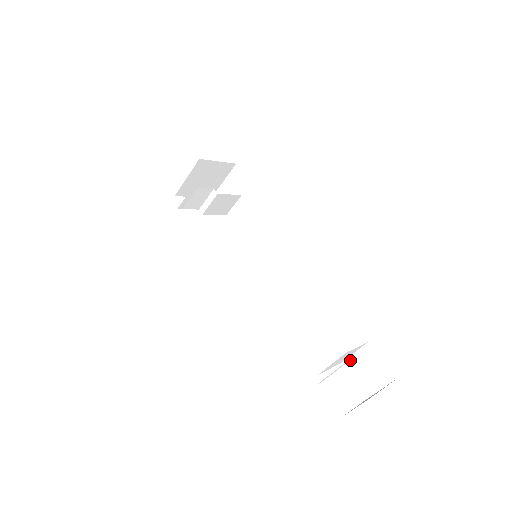
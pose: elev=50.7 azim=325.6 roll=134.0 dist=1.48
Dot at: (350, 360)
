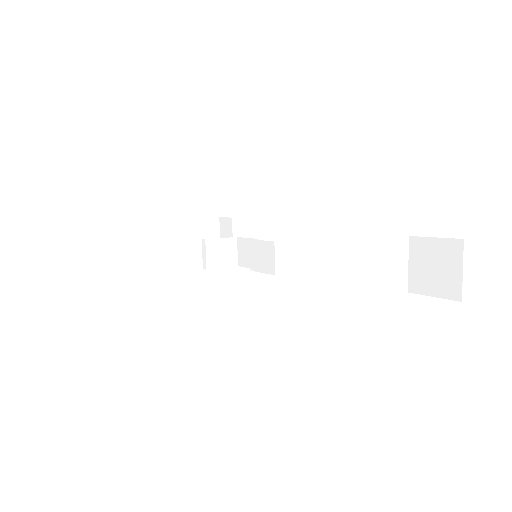
Dot at: (411, 278)
